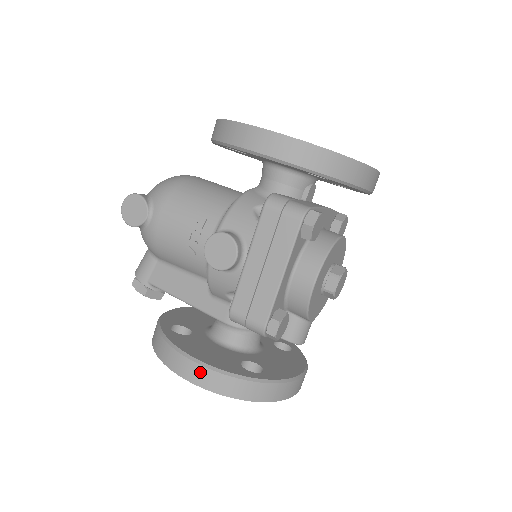
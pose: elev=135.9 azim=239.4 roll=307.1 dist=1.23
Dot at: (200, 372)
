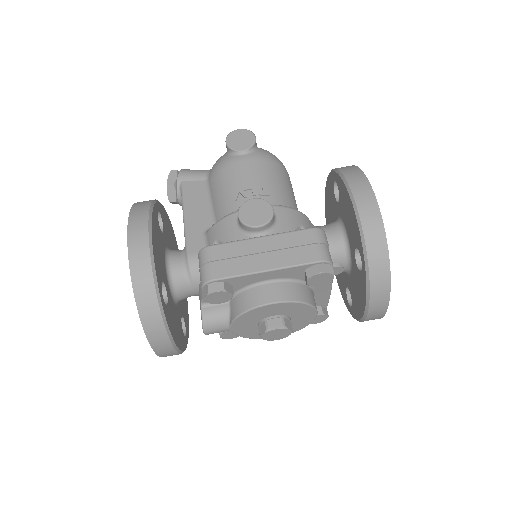
Dot at: (142, 245)
